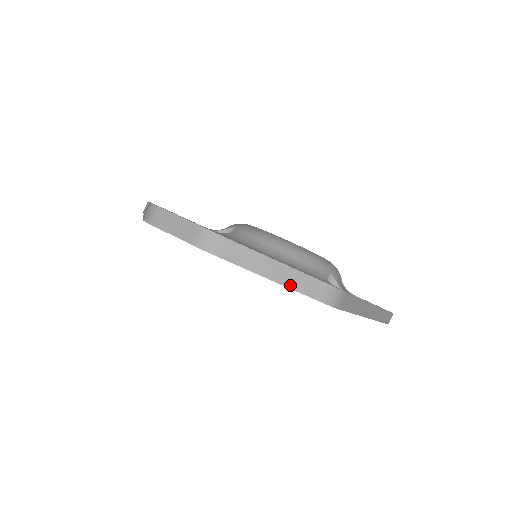
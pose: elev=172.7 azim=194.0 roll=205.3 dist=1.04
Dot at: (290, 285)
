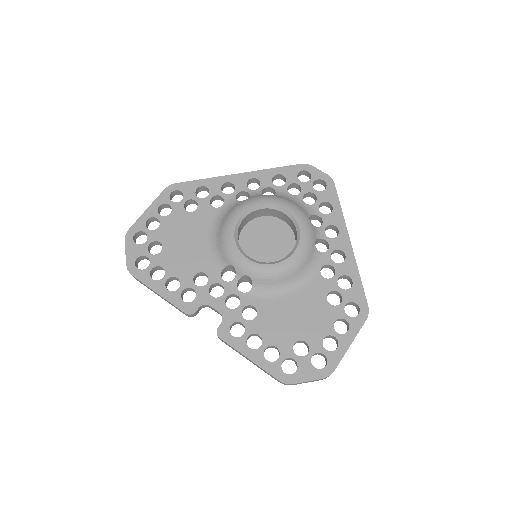
Dot at: occluded
